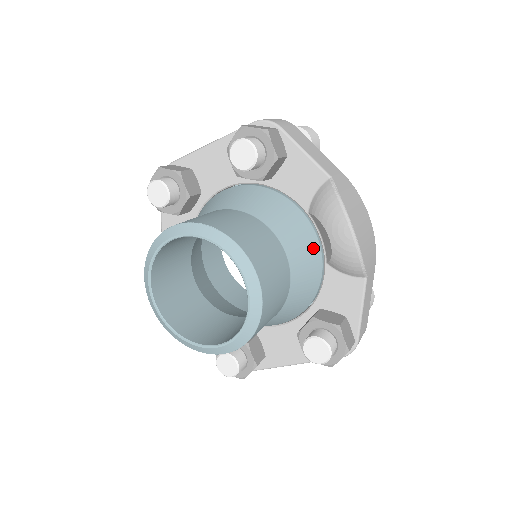
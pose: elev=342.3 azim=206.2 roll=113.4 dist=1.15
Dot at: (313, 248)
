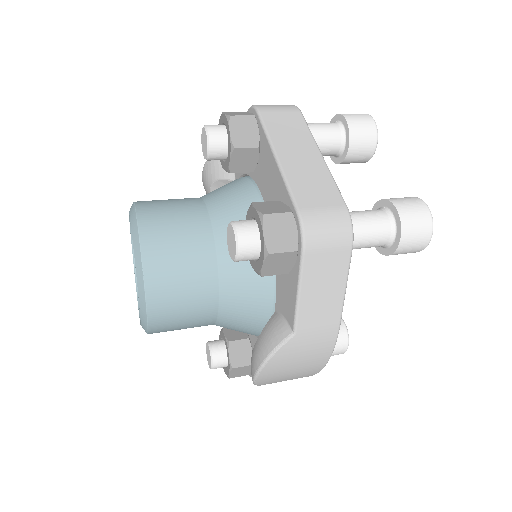
Dot at: (256, 328)
